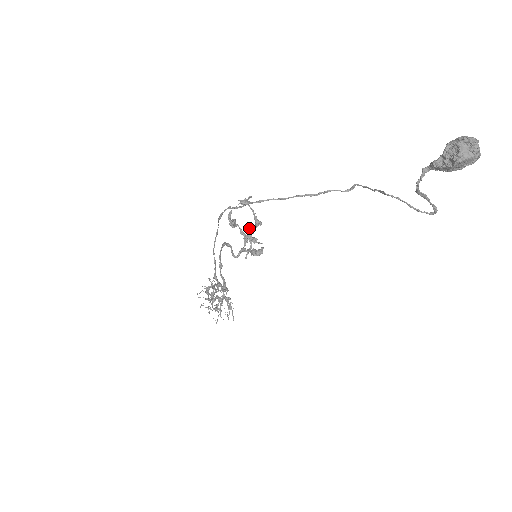
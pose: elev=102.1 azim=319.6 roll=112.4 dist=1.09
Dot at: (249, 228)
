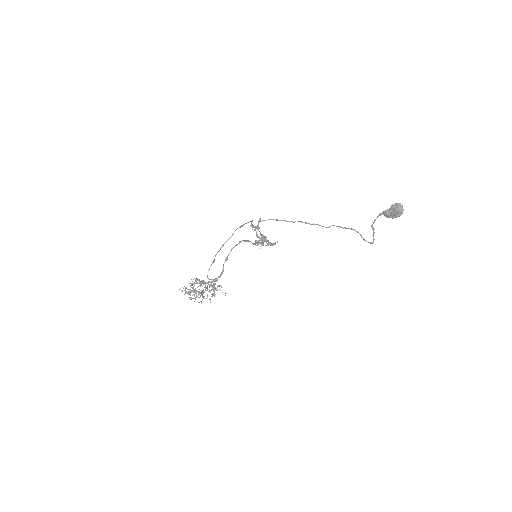
Dot at: (262, 235)
